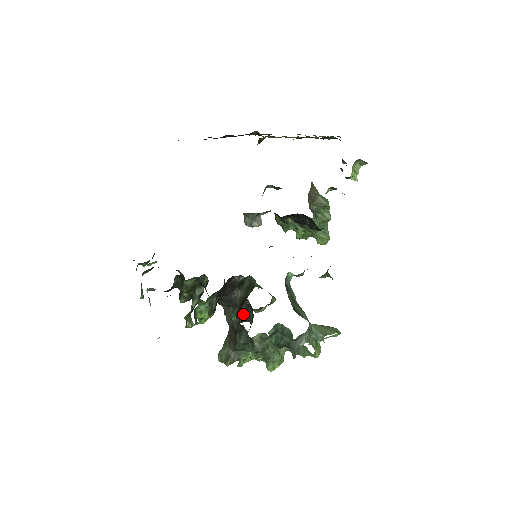
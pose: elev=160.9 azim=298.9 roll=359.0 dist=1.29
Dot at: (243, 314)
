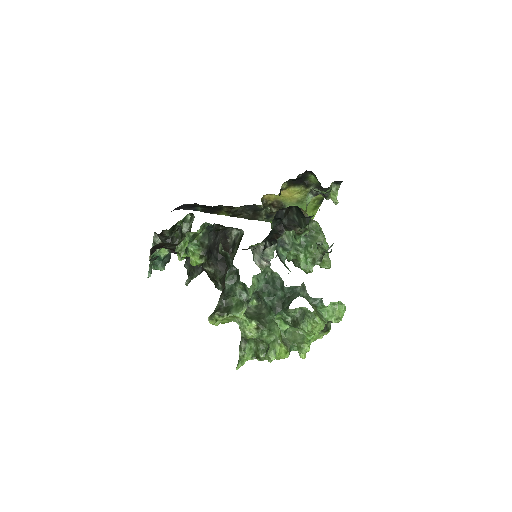
Dot at: occluded
